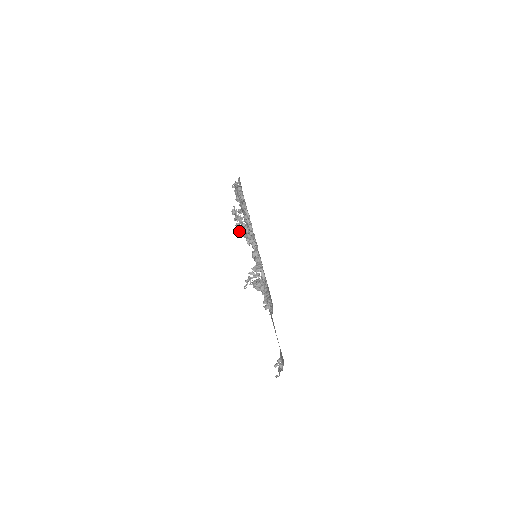
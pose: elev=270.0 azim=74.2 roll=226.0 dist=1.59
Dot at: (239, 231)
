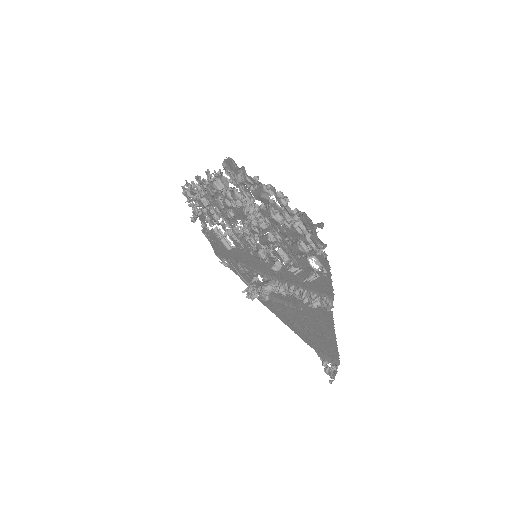
Dot at: occluded
